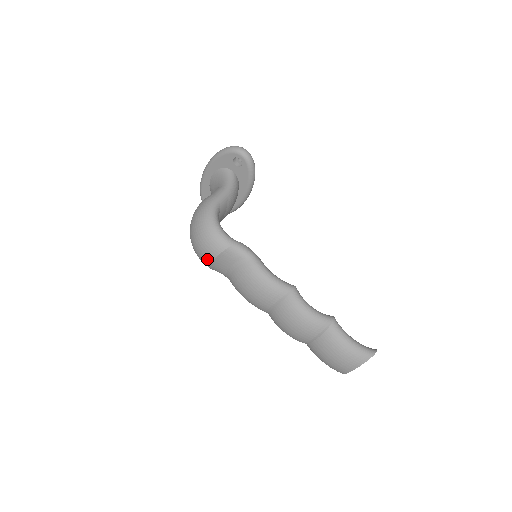
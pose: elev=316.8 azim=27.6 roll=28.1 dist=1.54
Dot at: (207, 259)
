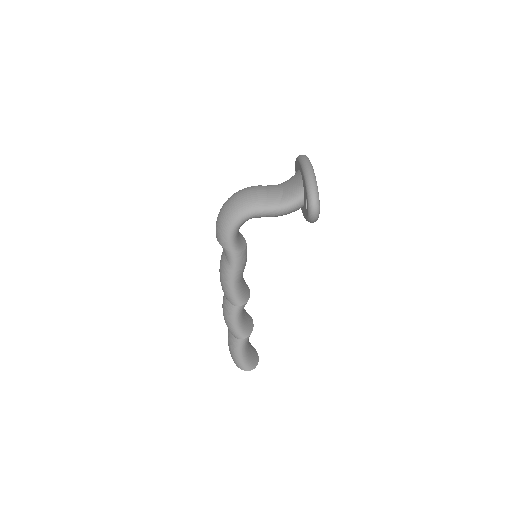
Dot at: occluded
